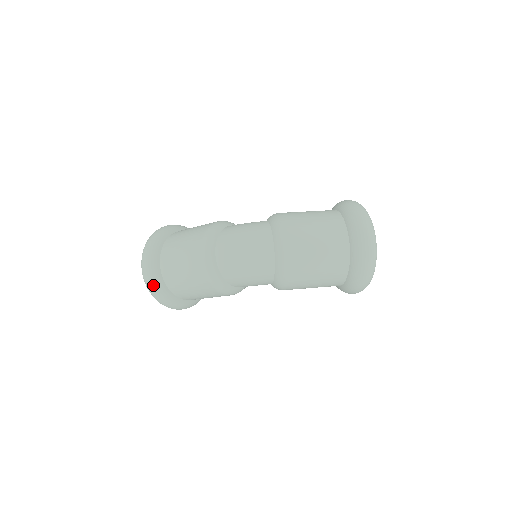
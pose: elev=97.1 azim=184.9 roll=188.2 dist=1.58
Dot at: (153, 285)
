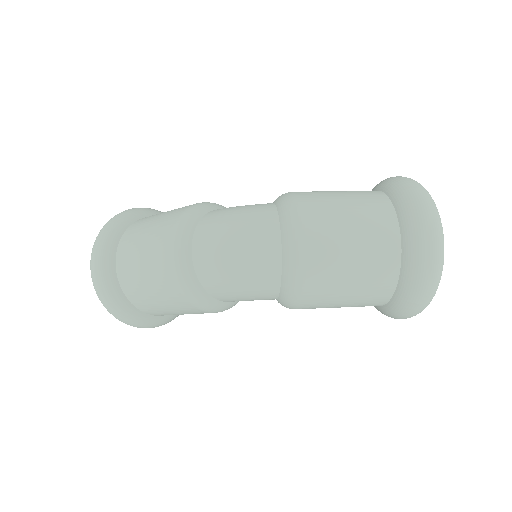
Dot at: (104, 292)
